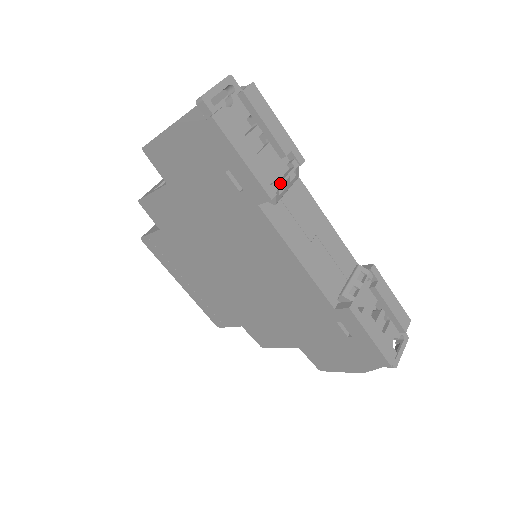
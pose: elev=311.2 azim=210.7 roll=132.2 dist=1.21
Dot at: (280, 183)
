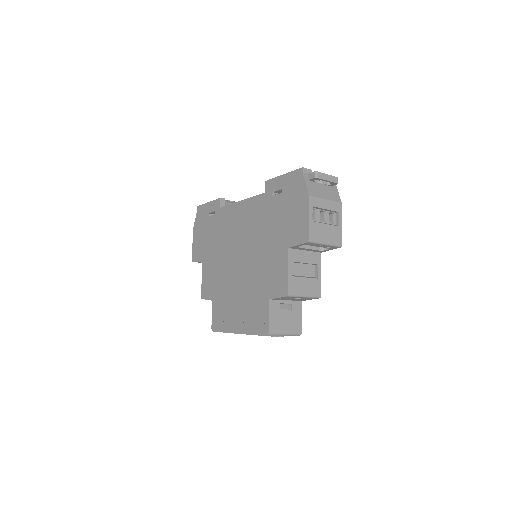
Dot at: (229, 201)
